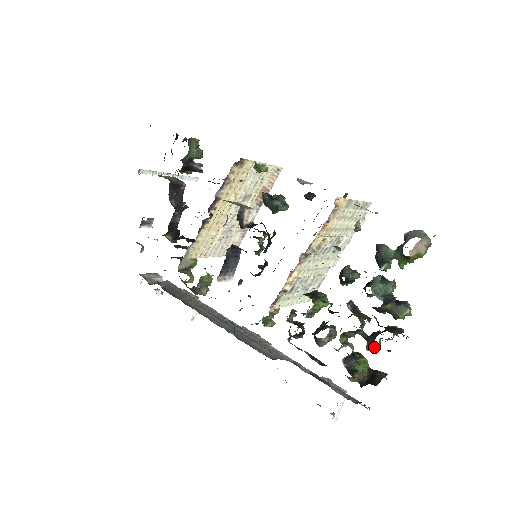
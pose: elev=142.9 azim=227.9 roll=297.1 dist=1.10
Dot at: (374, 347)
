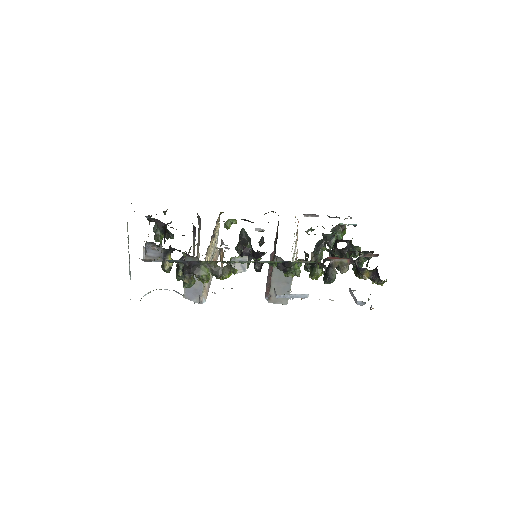
Dot at: occluded
